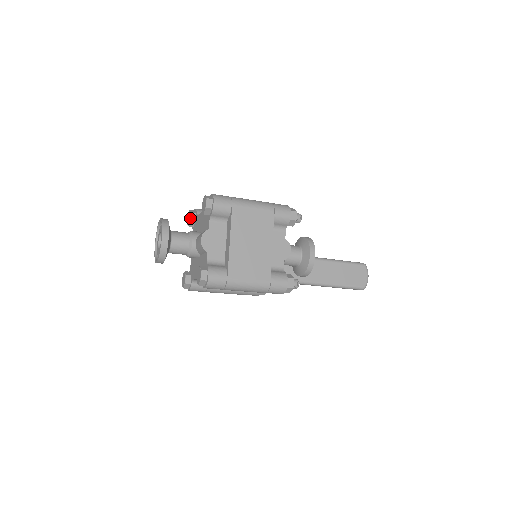
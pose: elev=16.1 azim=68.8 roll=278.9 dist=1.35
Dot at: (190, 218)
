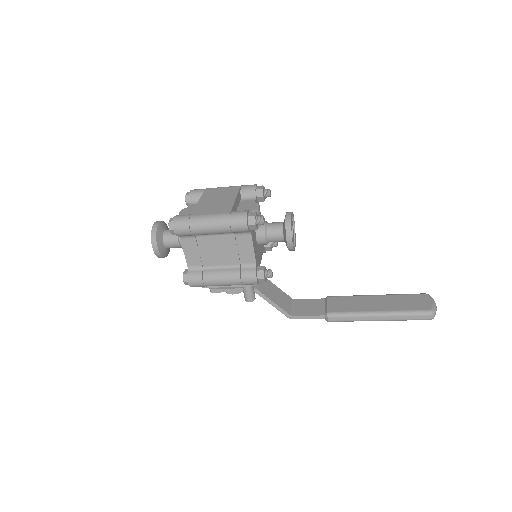
Dot at: occluded
